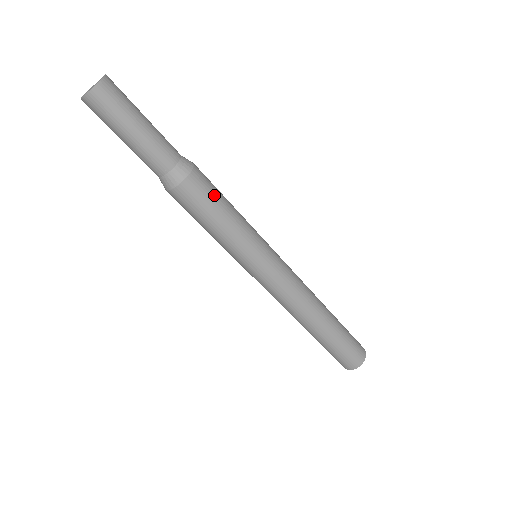
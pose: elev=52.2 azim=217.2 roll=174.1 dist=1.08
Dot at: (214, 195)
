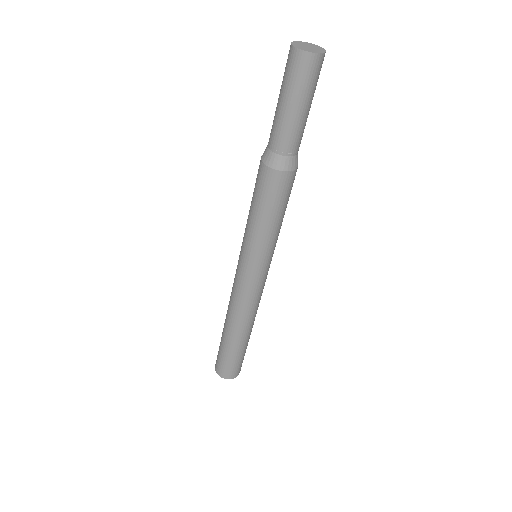
Dot at: (289, 196)
